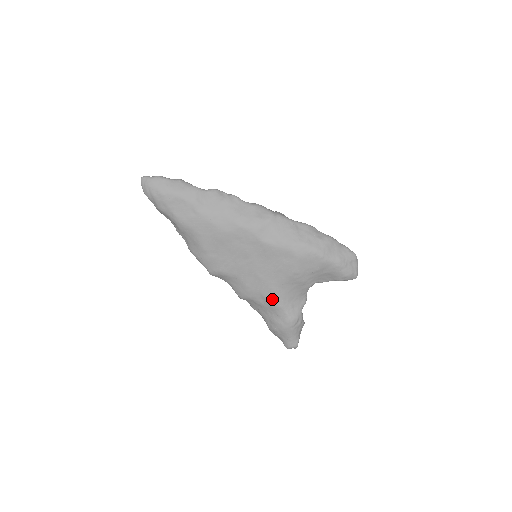
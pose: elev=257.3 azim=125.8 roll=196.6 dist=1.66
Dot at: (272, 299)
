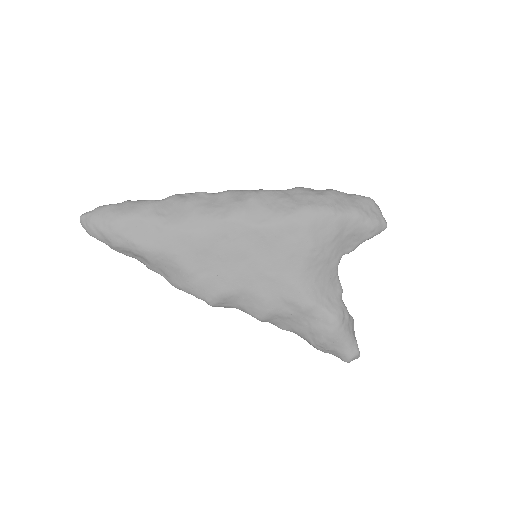
Dot at: (299, 299)
